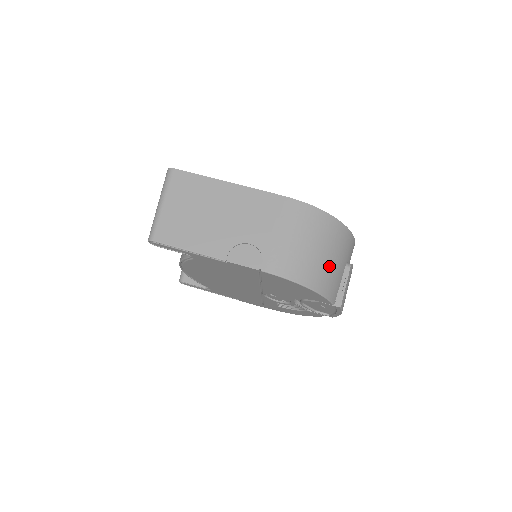
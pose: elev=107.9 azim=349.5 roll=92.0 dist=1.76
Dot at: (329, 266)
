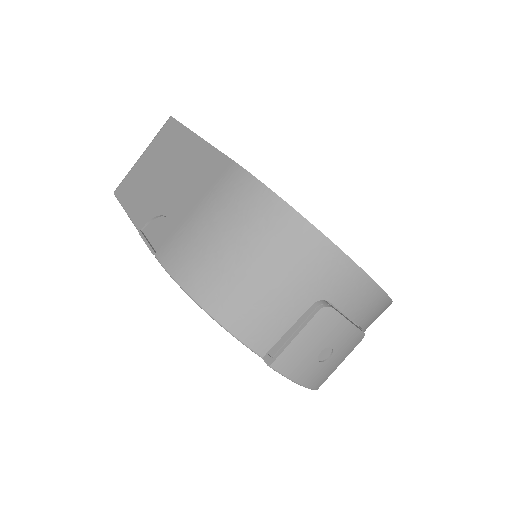
Dot at: (256, 287)
